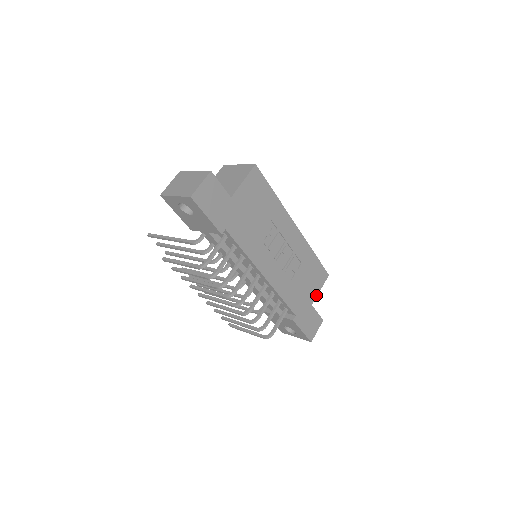
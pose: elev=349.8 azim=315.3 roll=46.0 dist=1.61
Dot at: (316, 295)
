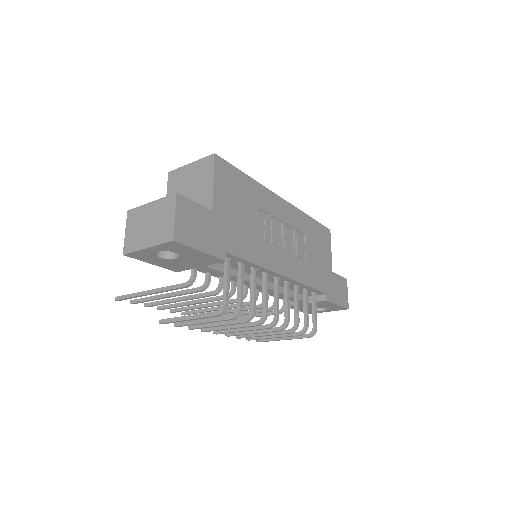
Dot at: (330, 259)
